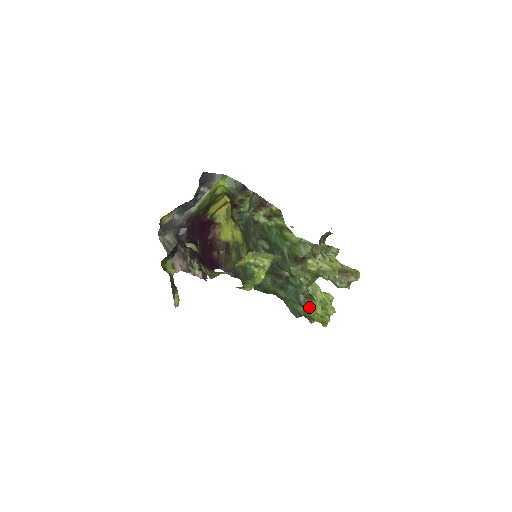
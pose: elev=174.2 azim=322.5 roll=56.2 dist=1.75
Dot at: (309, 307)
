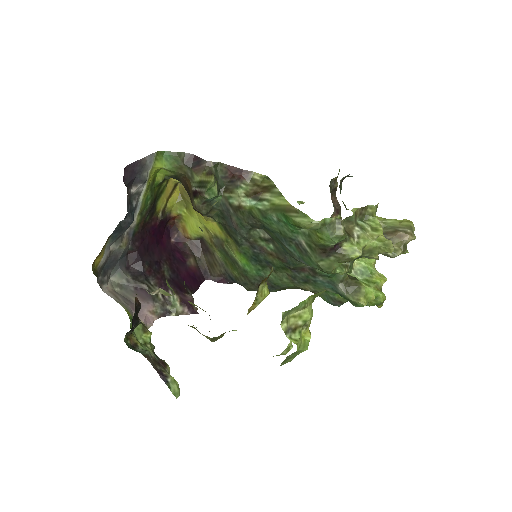
Dot at: (357, 297)
